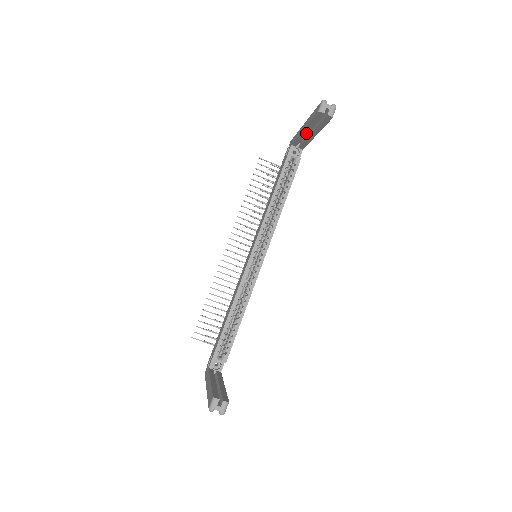
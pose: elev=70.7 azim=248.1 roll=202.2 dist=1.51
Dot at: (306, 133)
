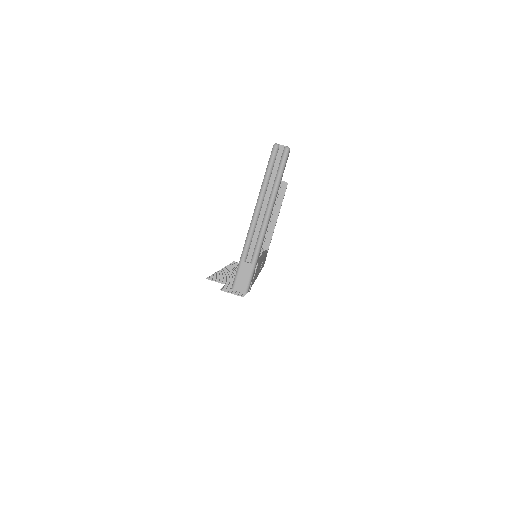
Dot at: (270, 220)
